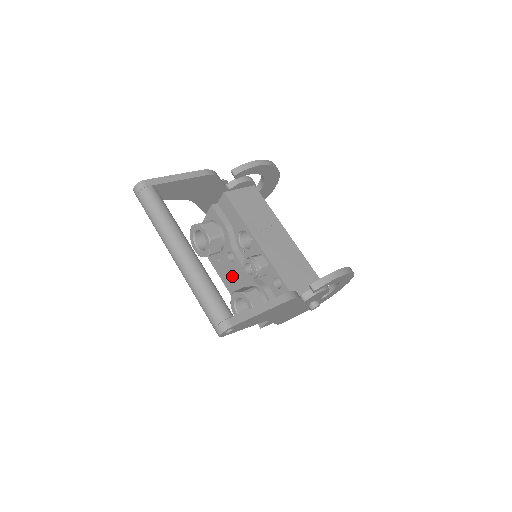
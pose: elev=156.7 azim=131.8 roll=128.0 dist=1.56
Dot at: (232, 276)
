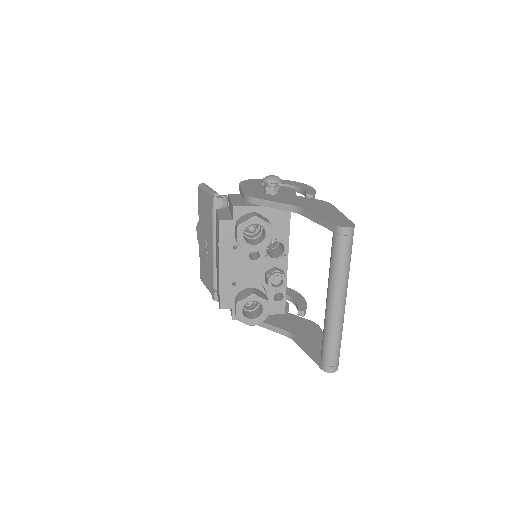
Dot at: (239, 269)
